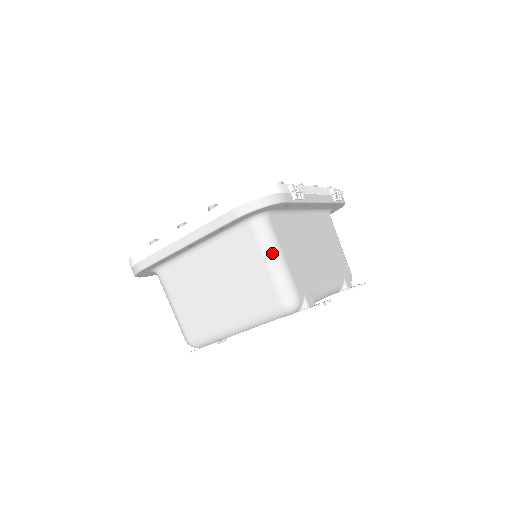
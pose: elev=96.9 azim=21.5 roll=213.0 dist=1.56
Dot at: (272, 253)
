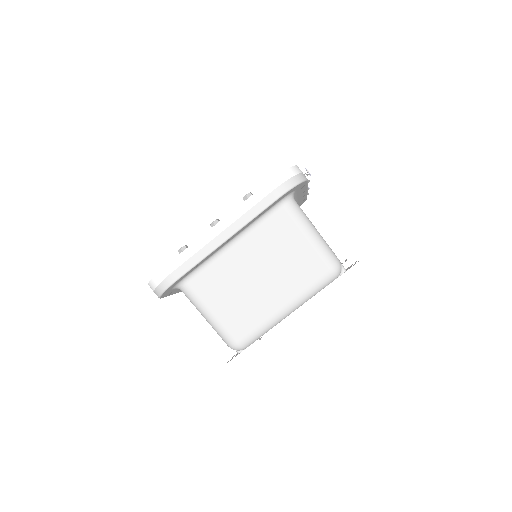
Dot at: (309, 227)
